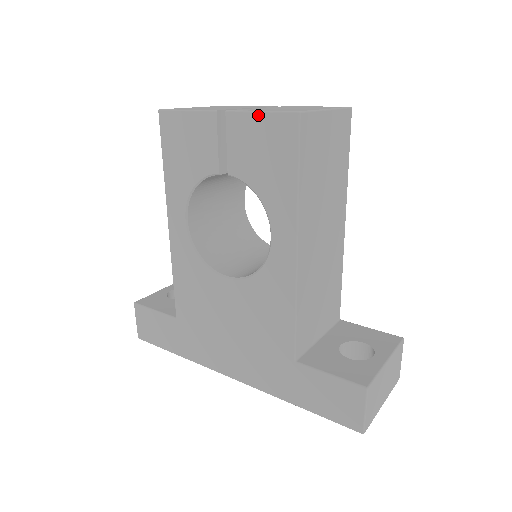
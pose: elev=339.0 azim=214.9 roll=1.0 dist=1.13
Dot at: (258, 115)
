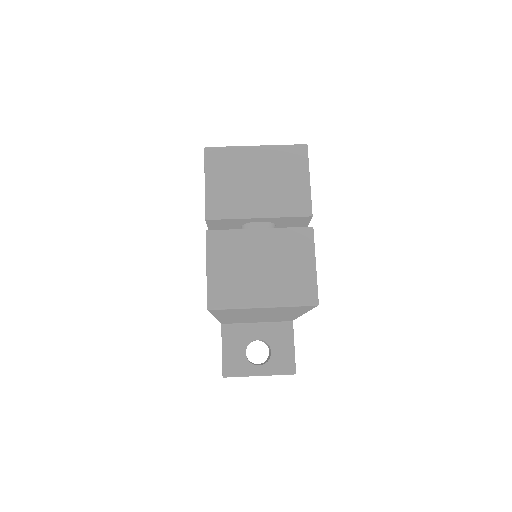
Dot at: (206, 267)
